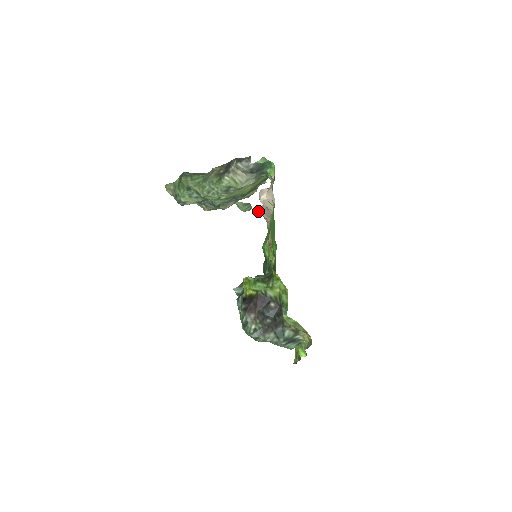
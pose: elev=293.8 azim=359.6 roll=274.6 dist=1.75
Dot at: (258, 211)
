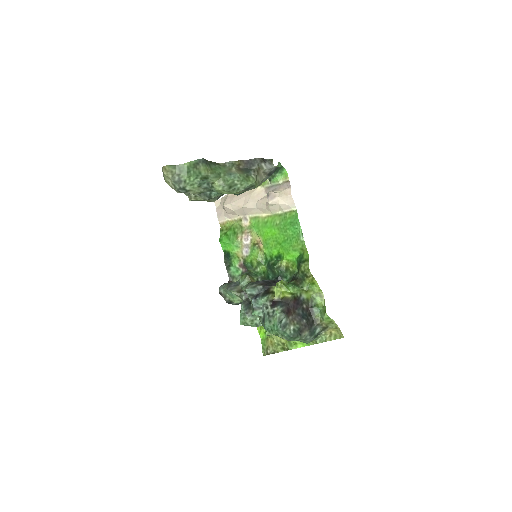
Dot at: (225, 205)
